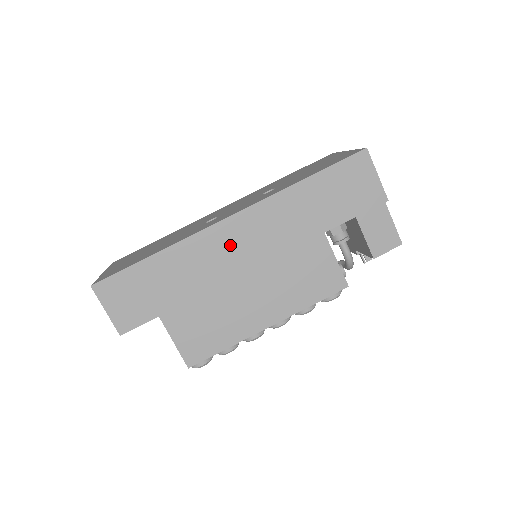
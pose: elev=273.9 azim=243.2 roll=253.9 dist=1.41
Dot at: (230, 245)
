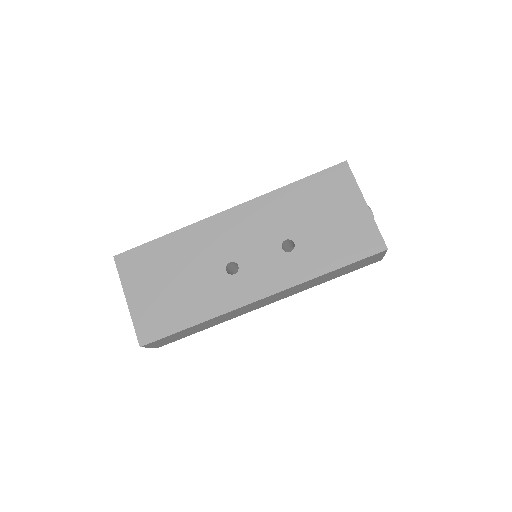
Dot at: (254, 306)
